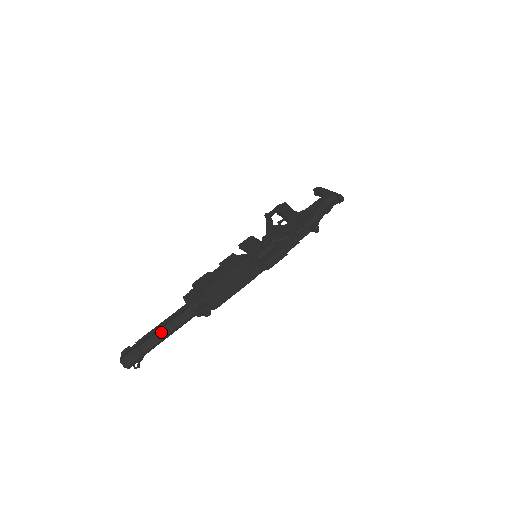
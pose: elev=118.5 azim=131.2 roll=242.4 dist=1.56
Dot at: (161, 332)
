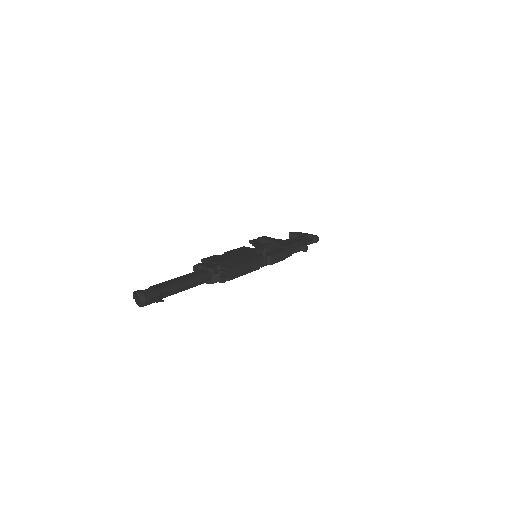
Dot at: (180, 281)
